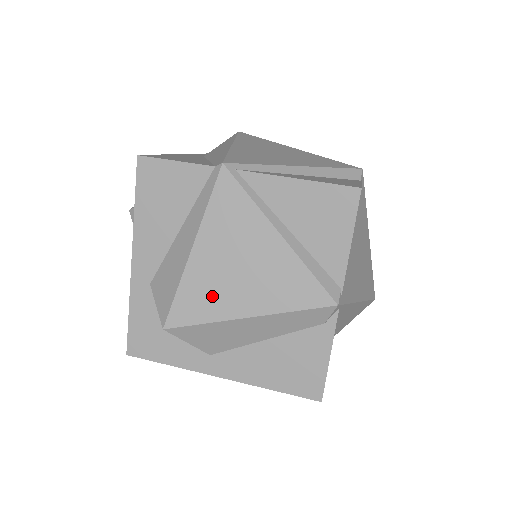
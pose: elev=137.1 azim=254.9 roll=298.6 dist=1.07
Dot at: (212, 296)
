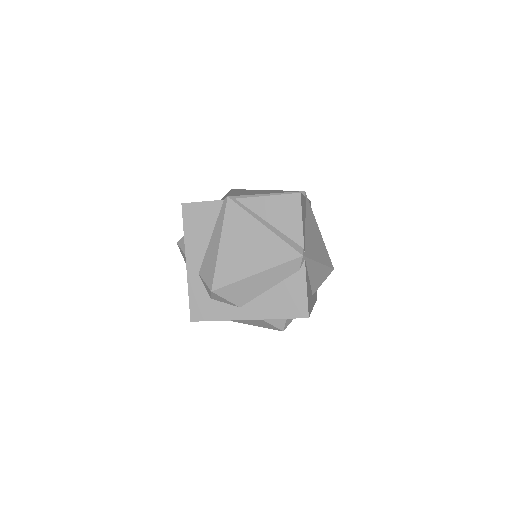
Dot at: (235, 267)
